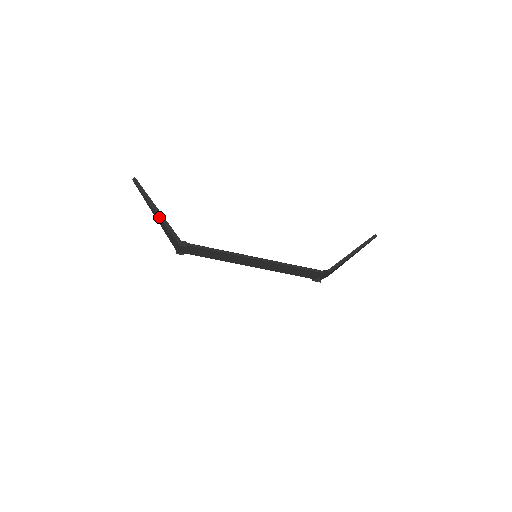
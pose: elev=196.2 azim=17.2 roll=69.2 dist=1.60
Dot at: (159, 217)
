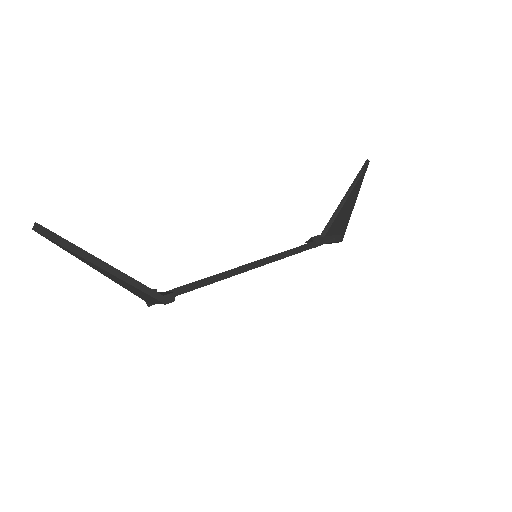
Dot at: (113, 276)
